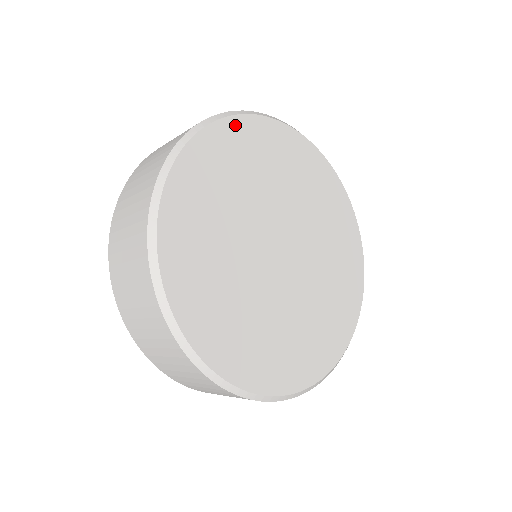
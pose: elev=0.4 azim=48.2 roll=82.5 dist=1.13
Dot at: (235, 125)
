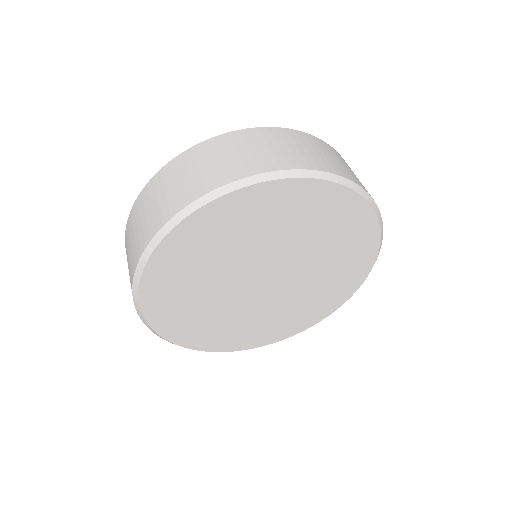
Dot at: (270, 189)
